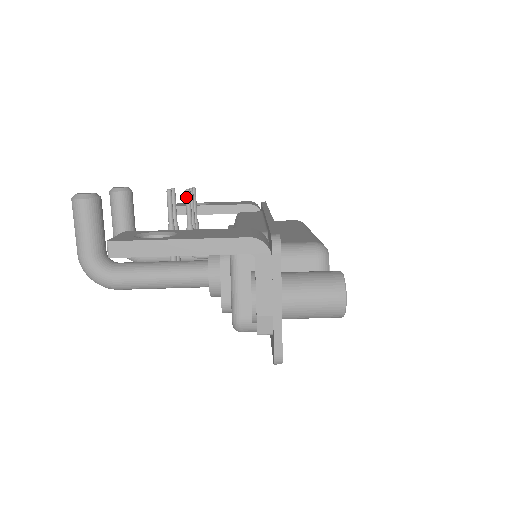
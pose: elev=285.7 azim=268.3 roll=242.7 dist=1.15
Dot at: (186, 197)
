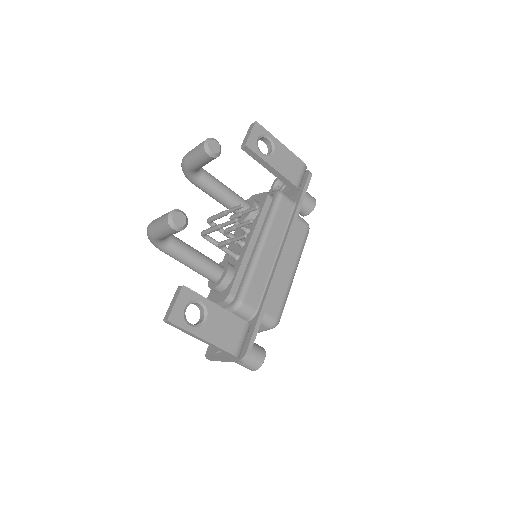
Dot at: (242, 237)
